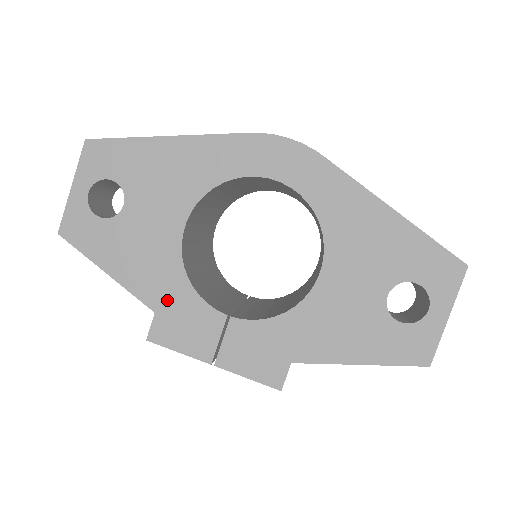
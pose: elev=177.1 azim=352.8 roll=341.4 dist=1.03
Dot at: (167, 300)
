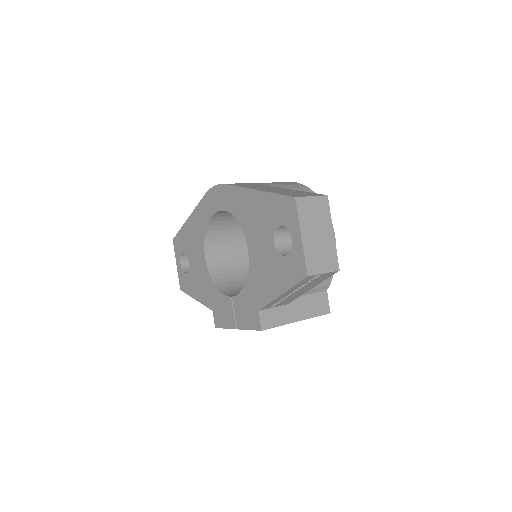
Dot at: (213, 301)
